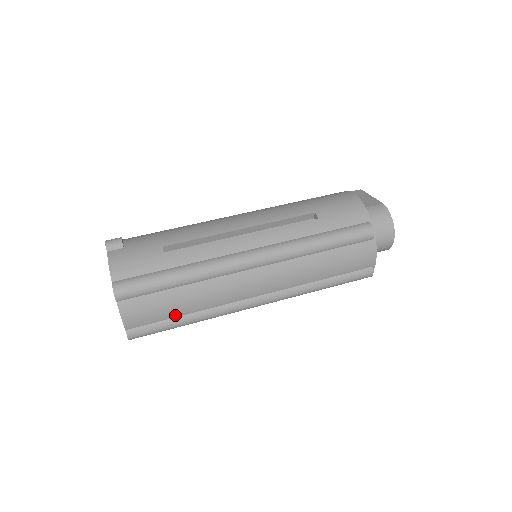
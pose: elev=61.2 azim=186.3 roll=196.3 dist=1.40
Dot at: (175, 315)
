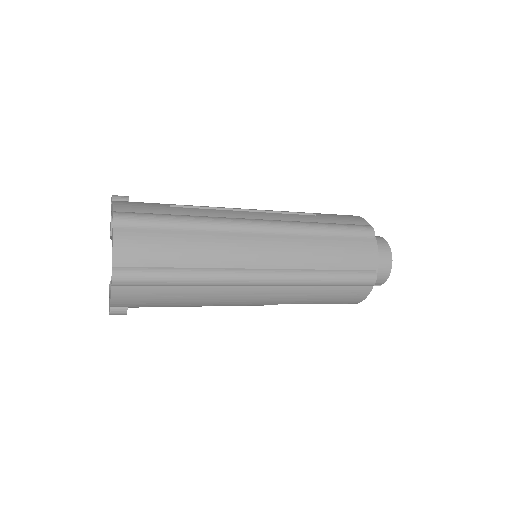
Dot at: (170, 264)
